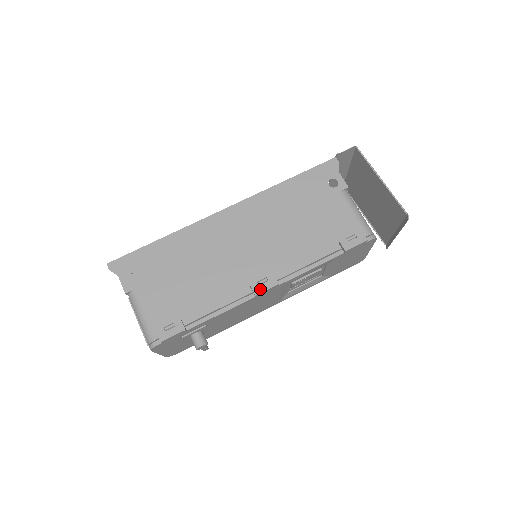
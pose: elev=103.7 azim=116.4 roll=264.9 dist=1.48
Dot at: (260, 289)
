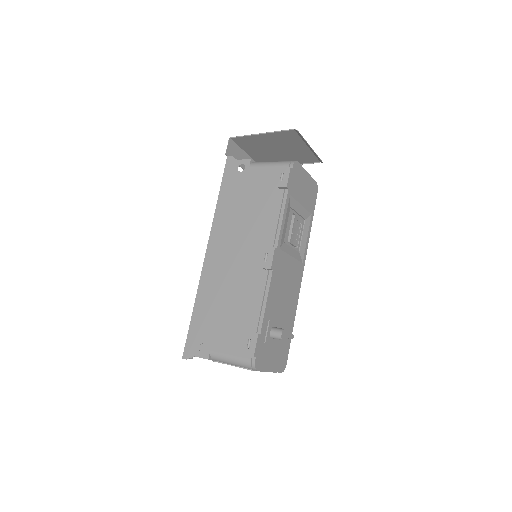
Dot at: (269, 263)
